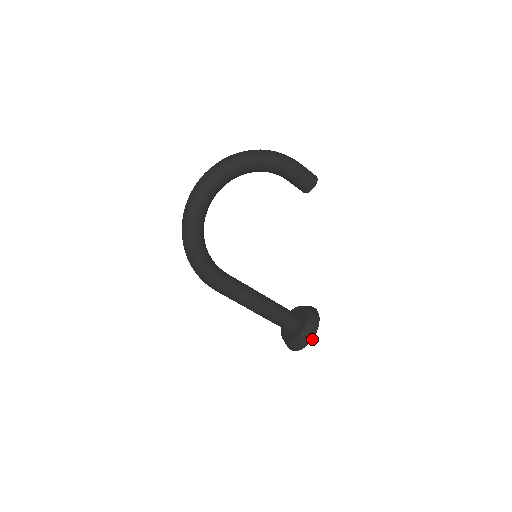
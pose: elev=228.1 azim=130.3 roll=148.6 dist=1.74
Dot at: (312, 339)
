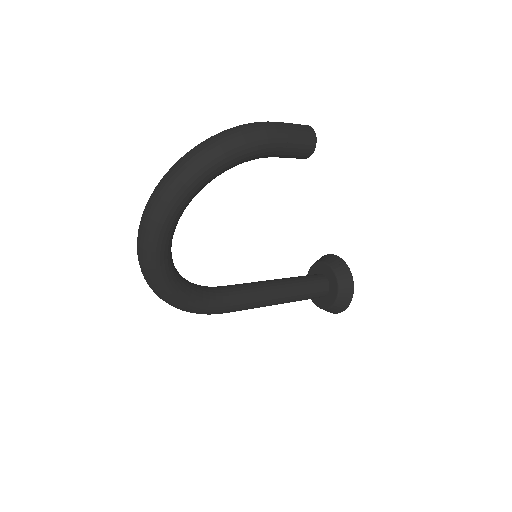
Dot at: (349, 304)
